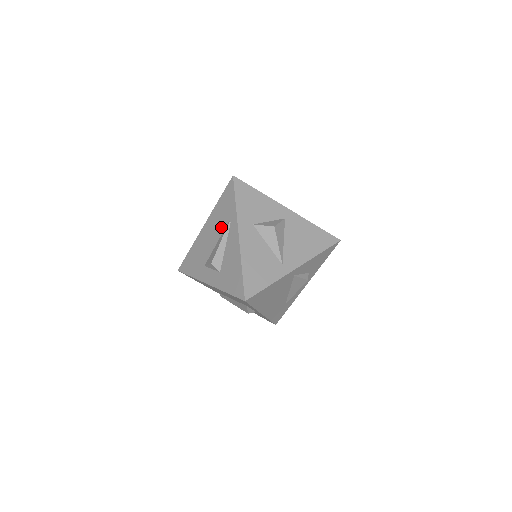
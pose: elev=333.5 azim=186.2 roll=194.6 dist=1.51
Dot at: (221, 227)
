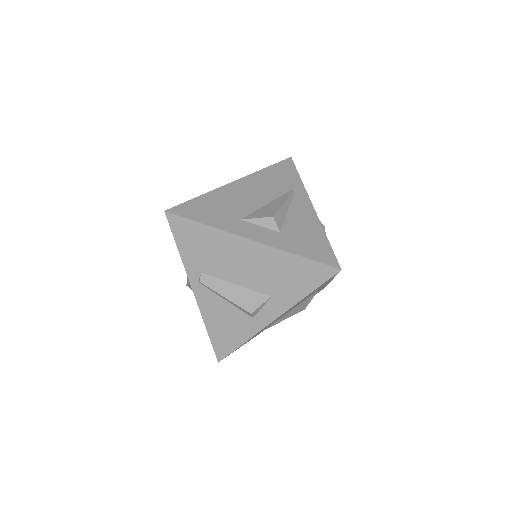
Dot at: (276, 191)
